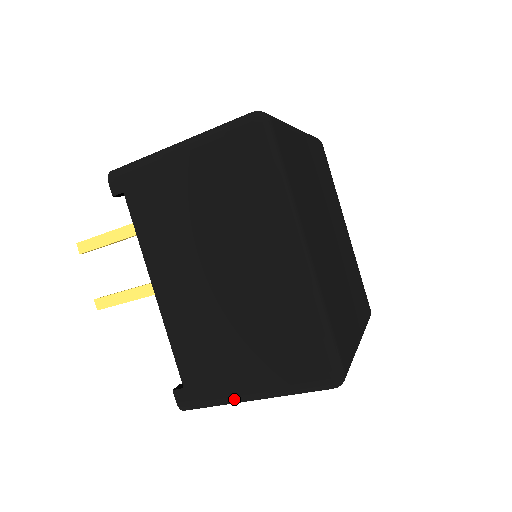
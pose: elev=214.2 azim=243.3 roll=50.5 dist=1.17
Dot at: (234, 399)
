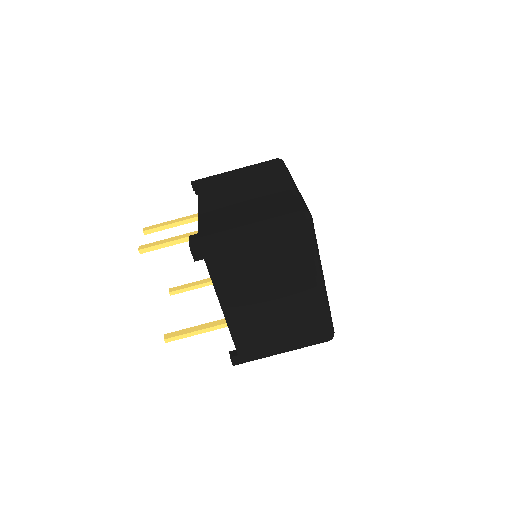
Dot at: (234, 231)
